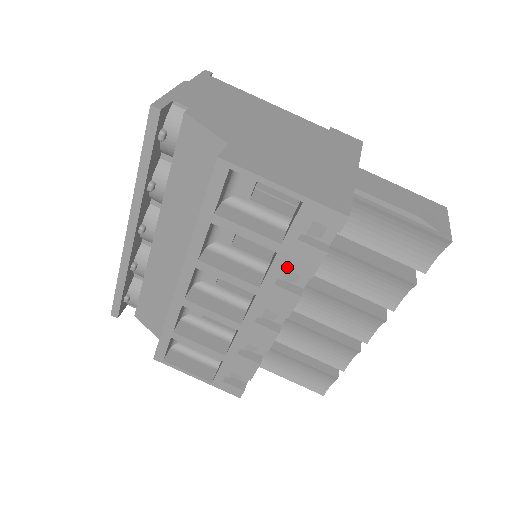
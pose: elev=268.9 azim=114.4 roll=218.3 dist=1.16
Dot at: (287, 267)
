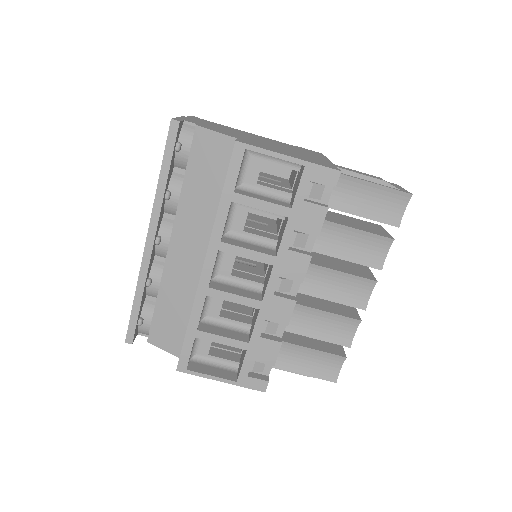
Dot at: (298, 229)
